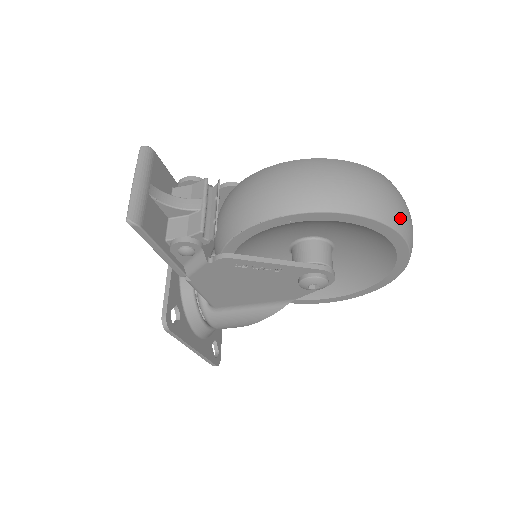
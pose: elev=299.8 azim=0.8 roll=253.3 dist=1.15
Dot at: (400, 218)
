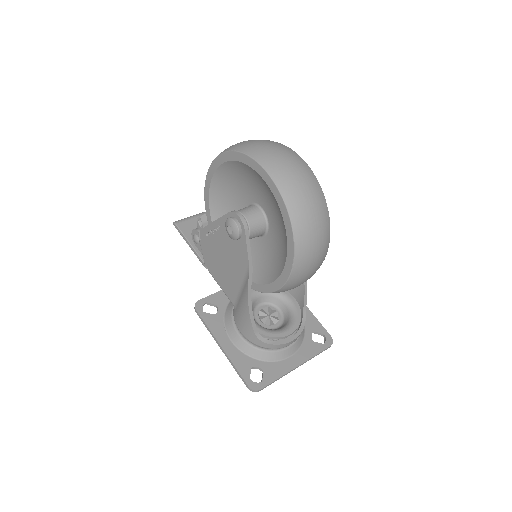
Dot at: (248, 146)
